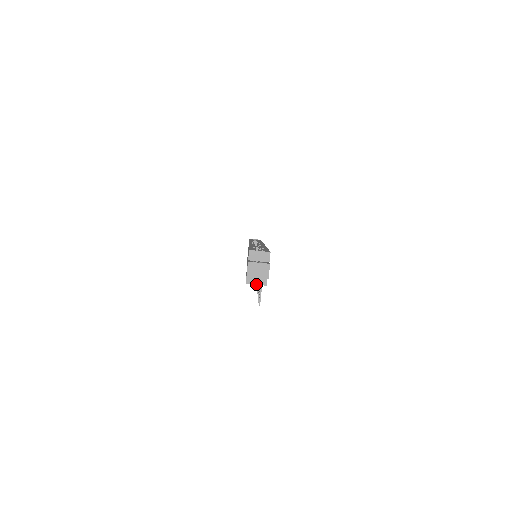
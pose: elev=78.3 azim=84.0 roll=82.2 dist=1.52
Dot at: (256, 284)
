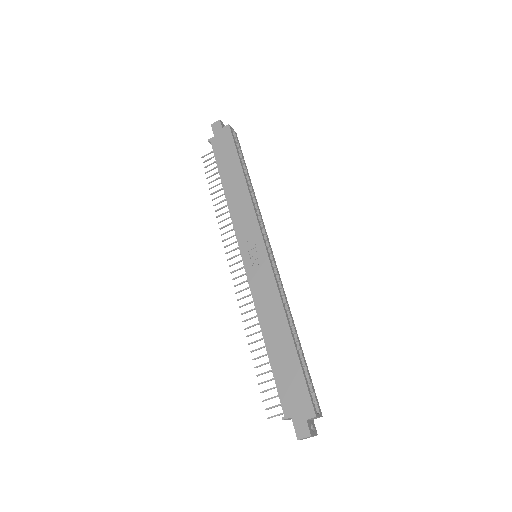
Dot at: occluded
